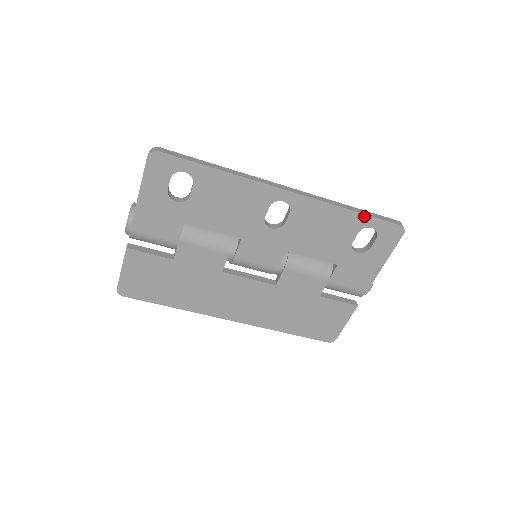
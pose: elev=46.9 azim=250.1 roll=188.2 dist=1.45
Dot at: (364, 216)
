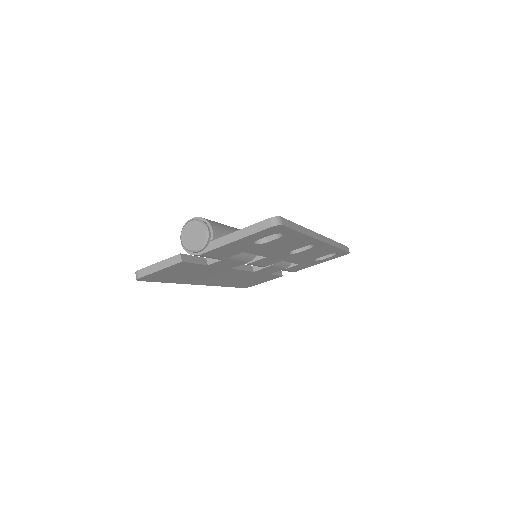
Dot at: (340, 250)
